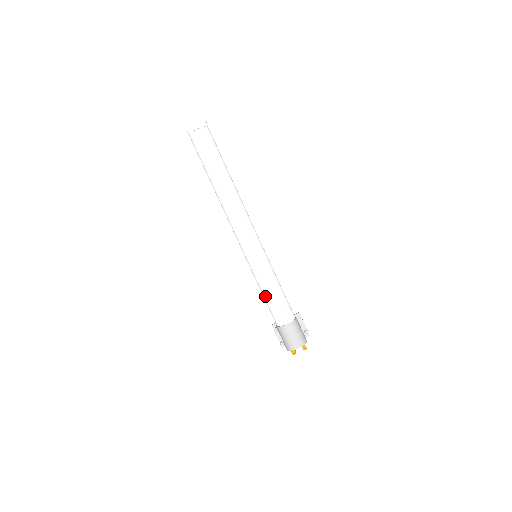
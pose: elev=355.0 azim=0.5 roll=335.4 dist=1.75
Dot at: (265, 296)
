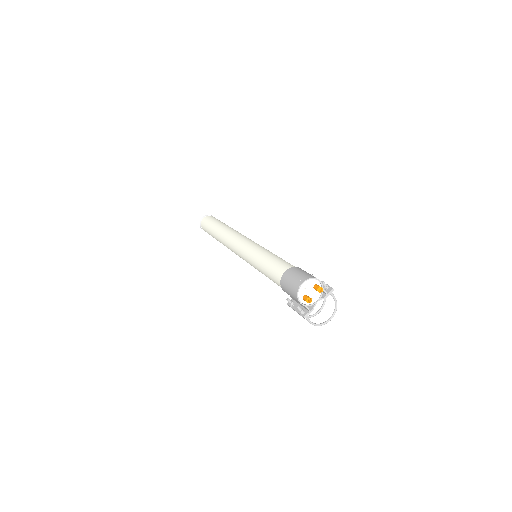
Dot at: (263, 269)
